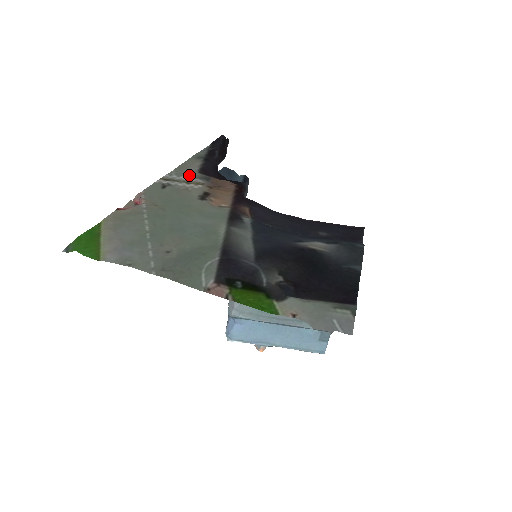
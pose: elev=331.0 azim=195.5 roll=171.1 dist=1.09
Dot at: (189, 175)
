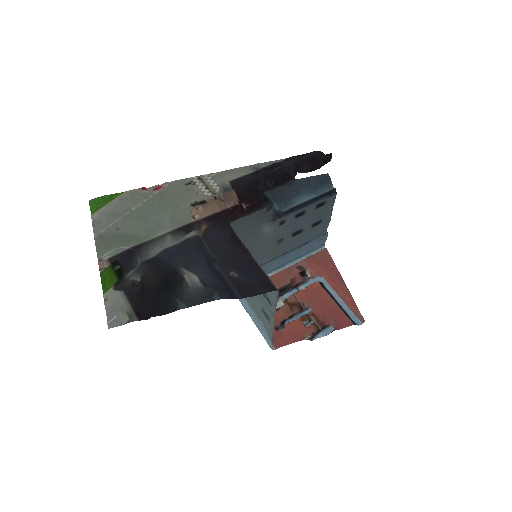
Dot at: (219, 181)
